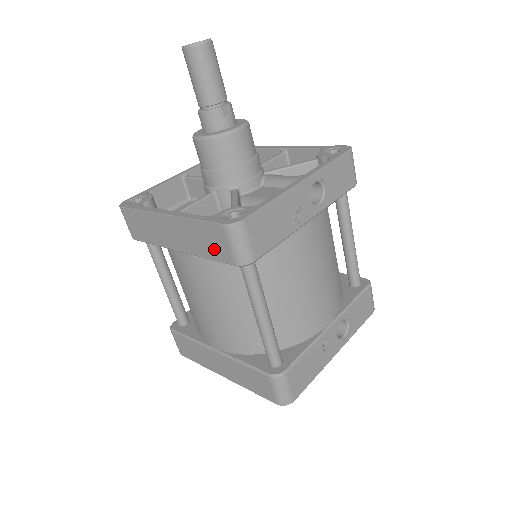
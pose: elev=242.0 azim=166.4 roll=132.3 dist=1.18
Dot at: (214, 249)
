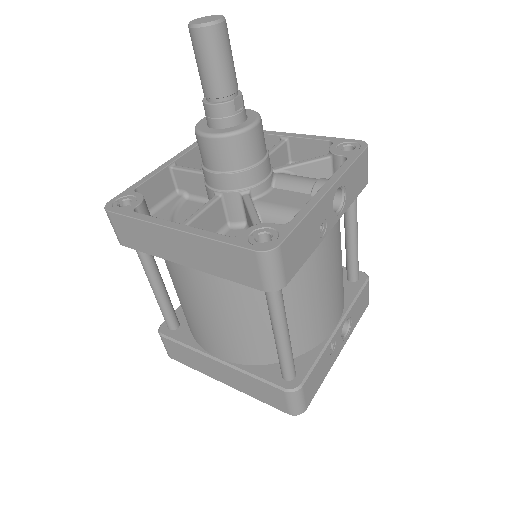
Dot at: (238, 272)
